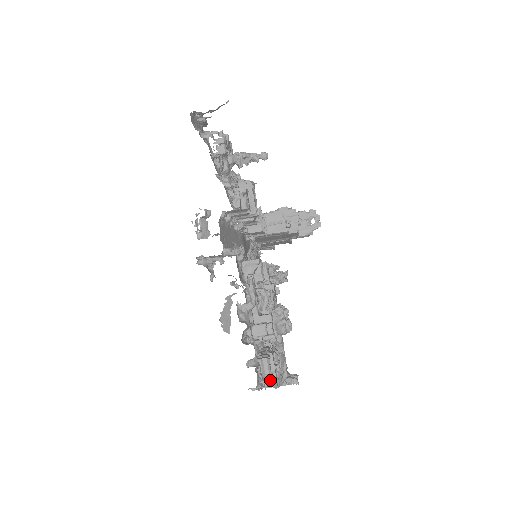
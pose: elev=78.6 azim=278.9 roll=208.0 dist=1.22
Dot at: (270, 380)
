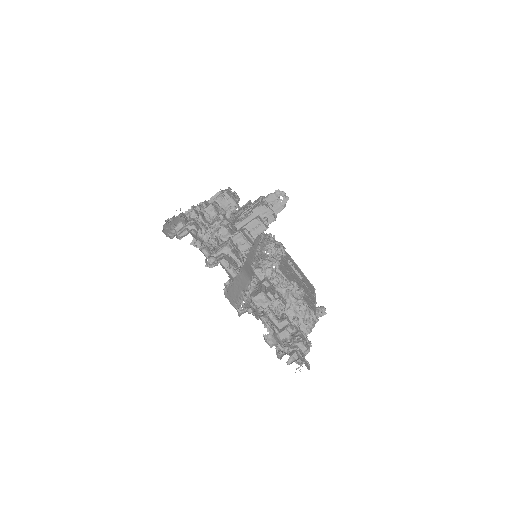
Dot at: (305, 354)
